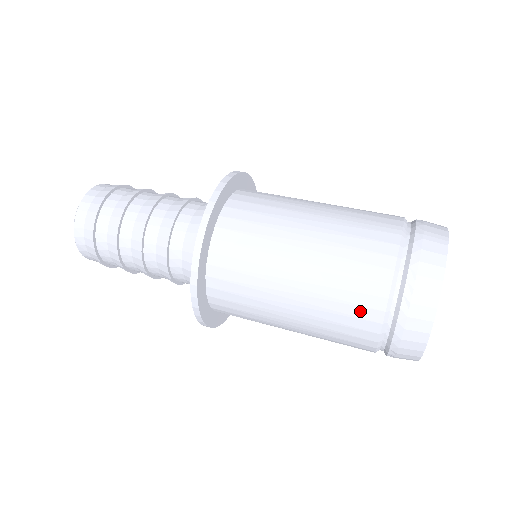
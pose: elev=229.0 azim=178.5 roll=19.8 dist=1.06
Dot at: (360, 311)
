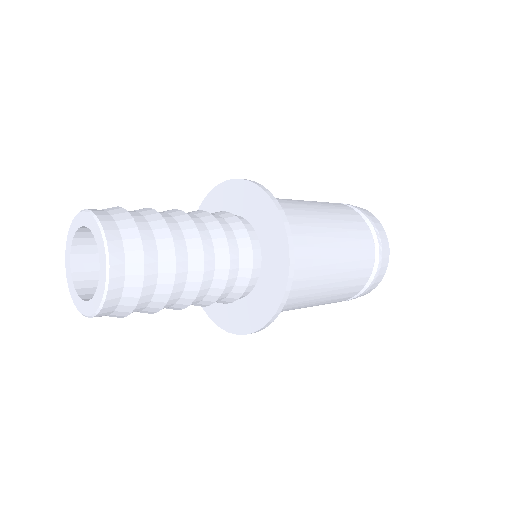
Dot at: (365, 263)
